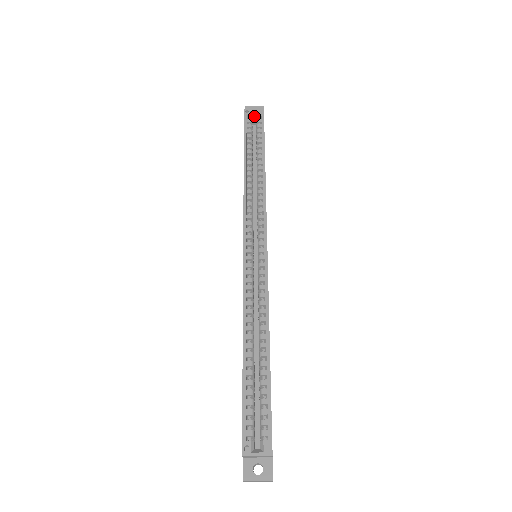
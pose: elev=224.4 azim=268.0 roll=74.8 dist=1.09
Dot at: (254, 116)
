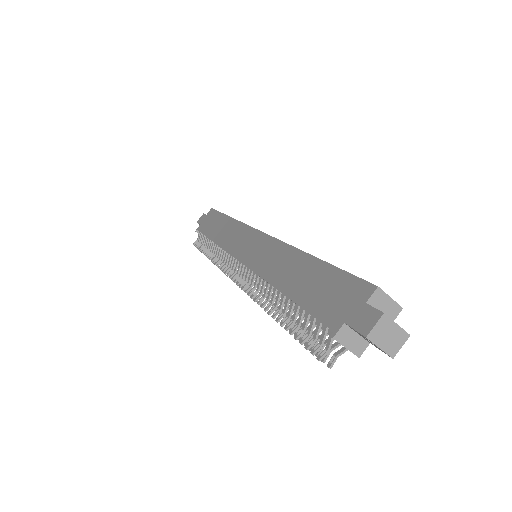
Dot at: occluded
